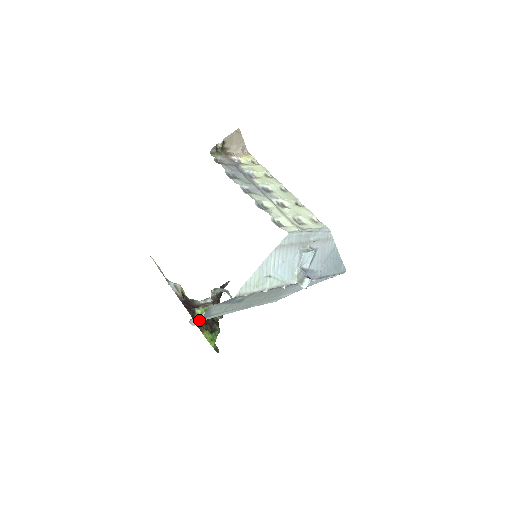
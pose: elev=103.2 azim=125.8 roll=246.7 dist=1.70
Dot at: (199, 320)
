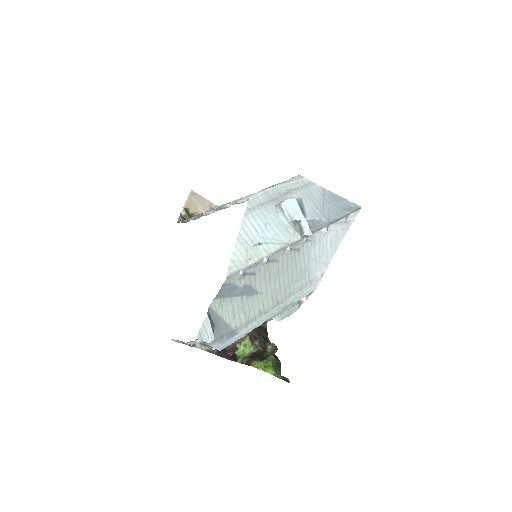
Dot at: (210, 331)
